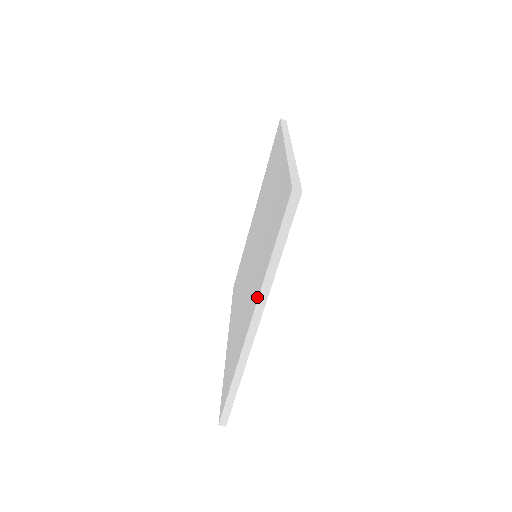
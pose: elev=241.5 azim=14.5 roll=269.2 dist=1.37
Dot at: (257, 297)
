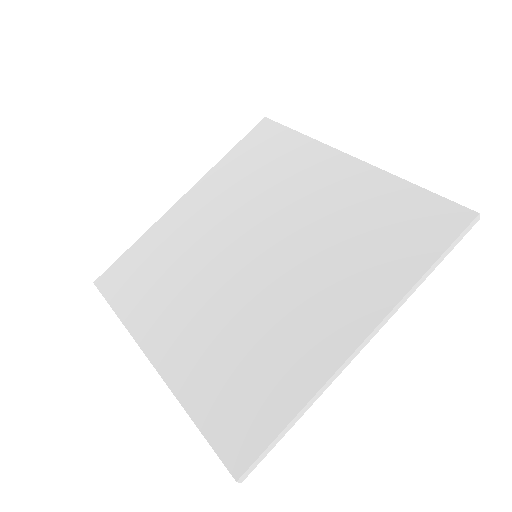
Dot at: (385, 309)
